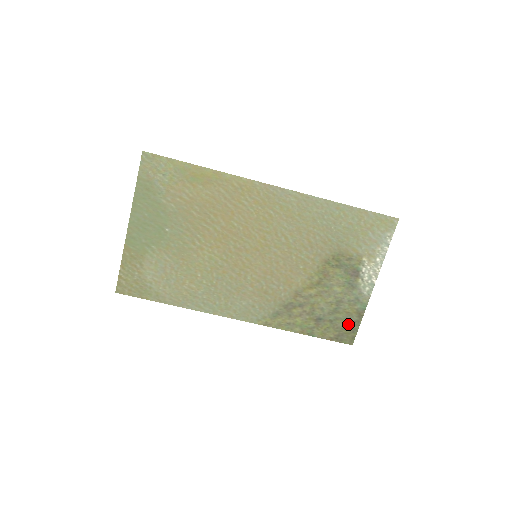
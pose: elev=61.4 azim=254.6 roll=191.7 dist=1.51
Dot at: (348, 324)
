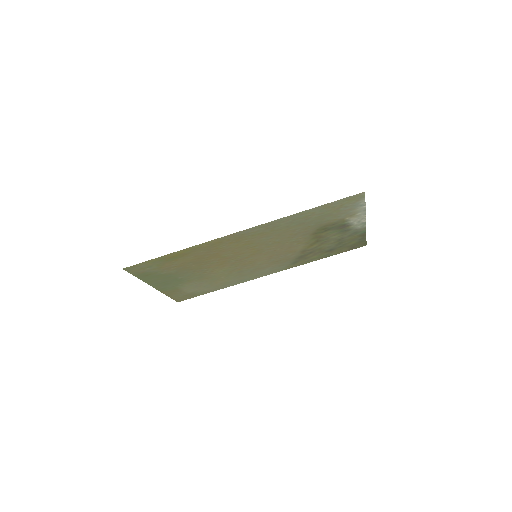
Dot at: (356, 242)
